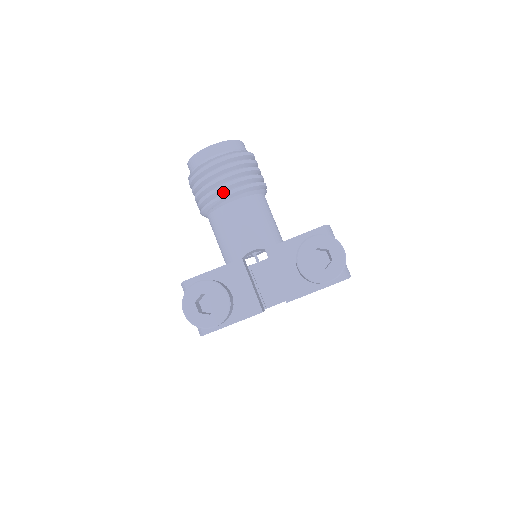
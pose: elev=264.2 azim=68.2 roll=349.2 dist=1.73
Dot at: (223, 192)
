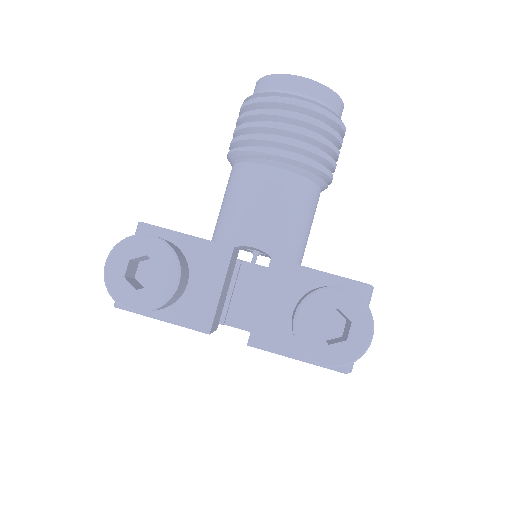
Dot at: (273, 147)
